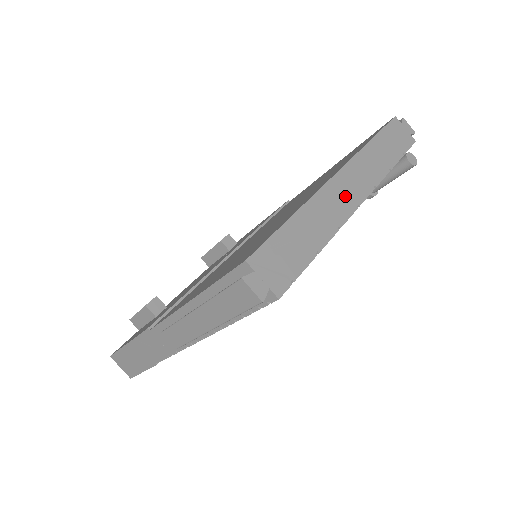
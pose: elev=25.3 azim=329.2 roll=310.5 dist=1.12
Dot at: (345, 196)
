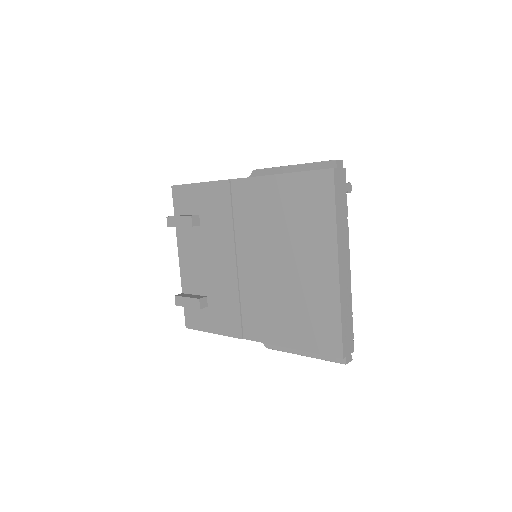
Dot at: (346, 273)
